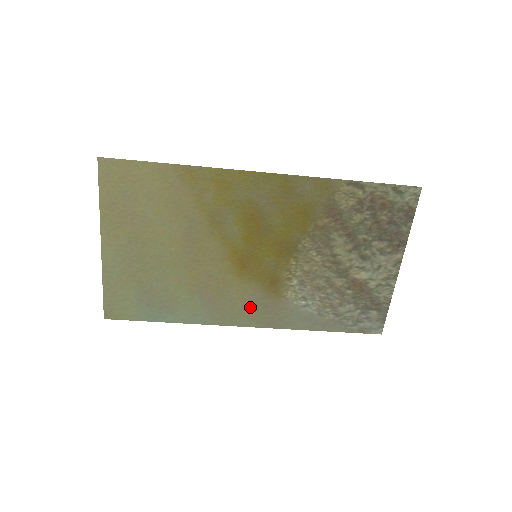
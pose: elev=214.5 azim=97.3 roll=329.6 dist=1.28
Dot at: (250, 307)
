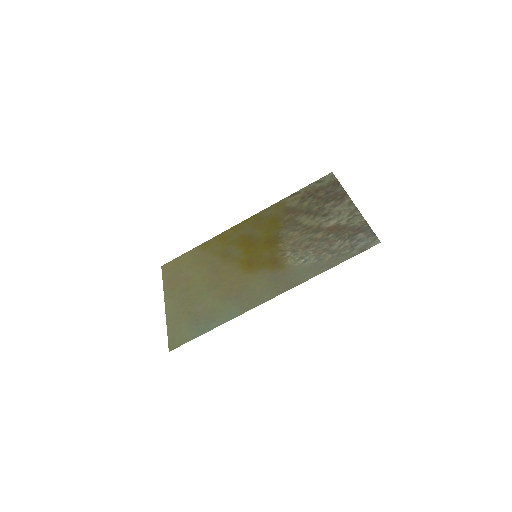
Dot at: (266, 286)
